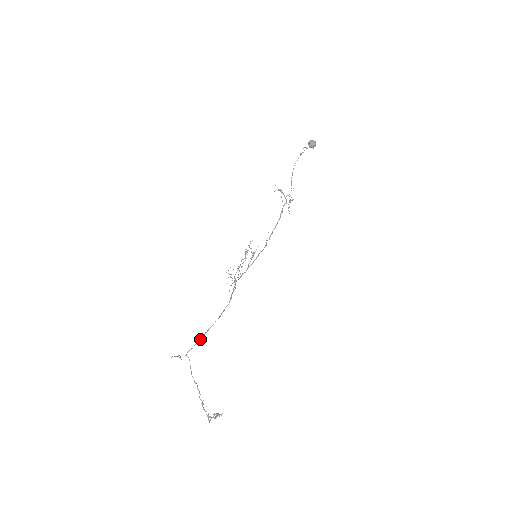
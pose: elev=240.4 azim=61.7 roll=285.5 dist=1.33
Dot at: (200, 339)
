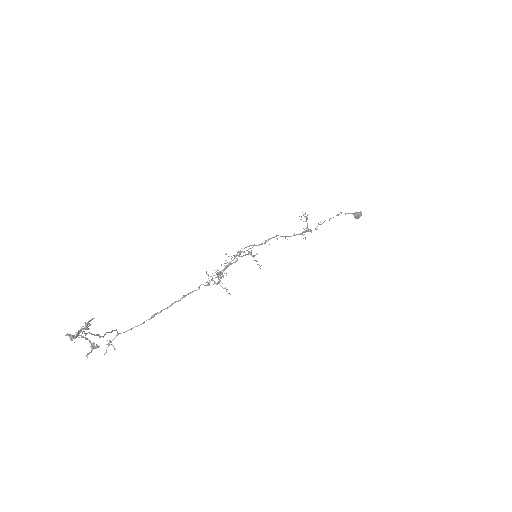
Dot at: occluded
